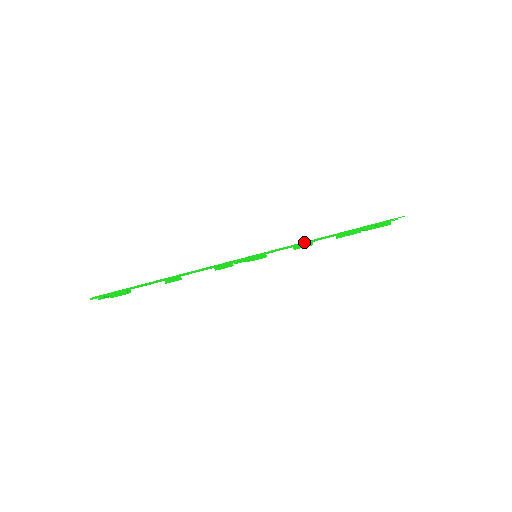
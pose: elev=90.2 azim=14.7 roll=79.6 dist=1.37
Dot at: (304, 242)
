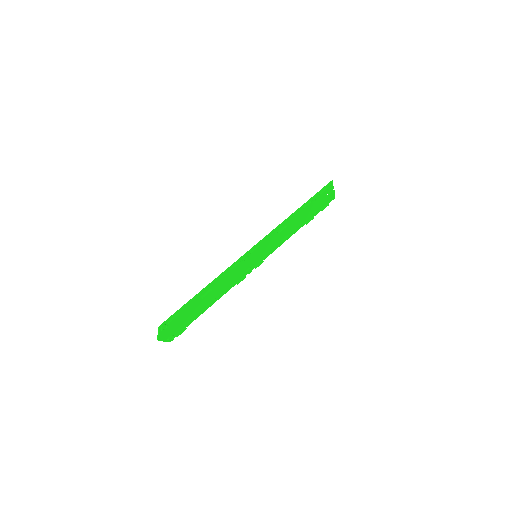
Dot at: (278, 226)
